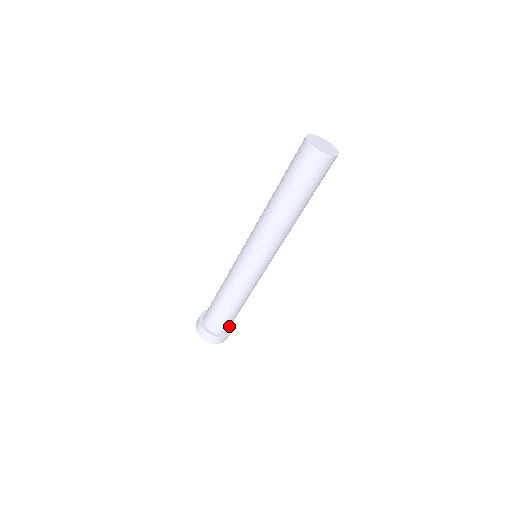
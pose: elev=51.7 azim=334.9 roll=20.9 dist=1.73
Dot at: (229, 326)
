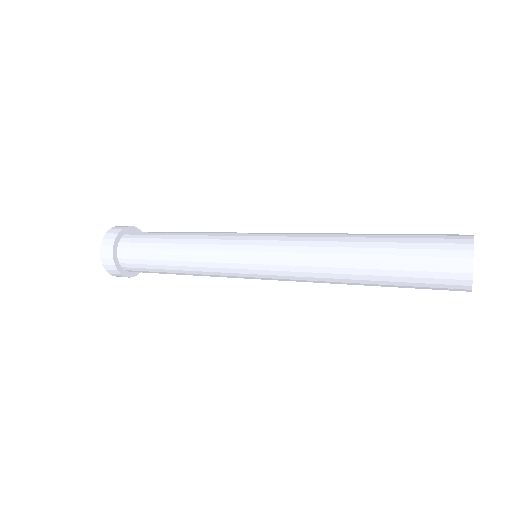
Dot at: occluded
